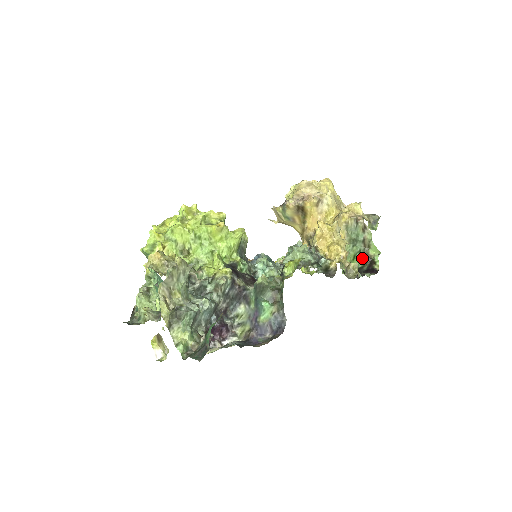
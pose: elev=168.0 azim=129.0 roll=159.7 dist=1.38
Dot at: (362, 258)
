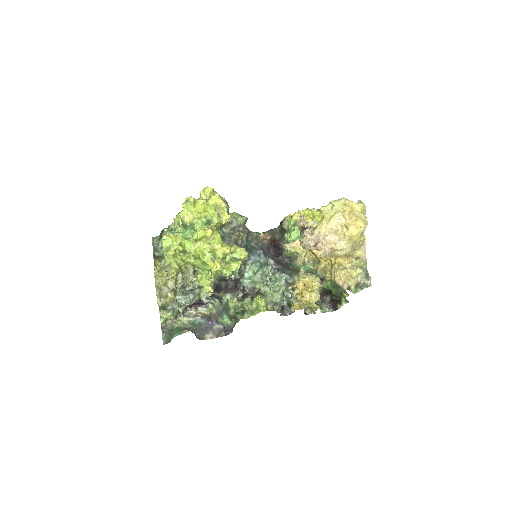
Dot at: (336, 293)
